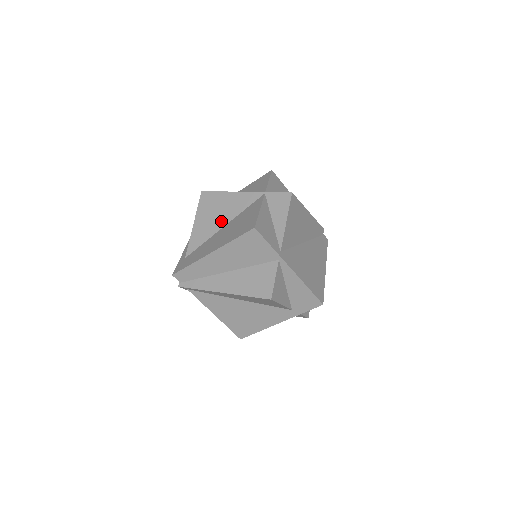
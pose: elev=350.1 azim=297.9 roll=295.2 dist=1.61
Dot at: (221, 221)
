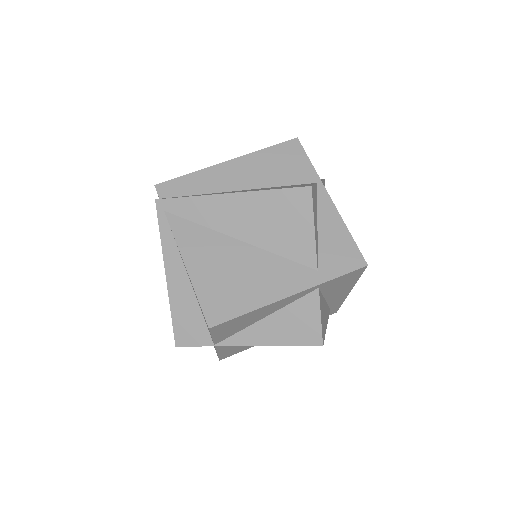
Dot at: occluded
